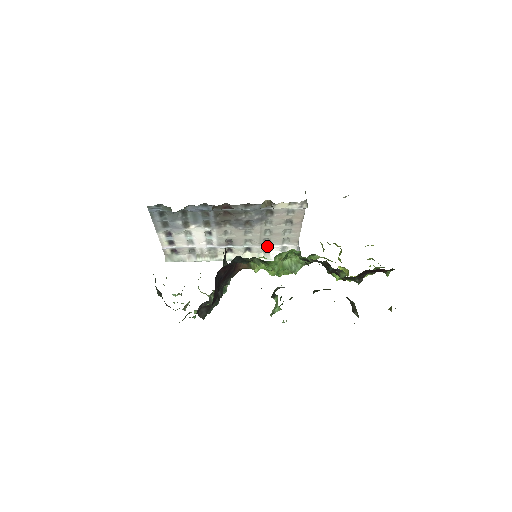
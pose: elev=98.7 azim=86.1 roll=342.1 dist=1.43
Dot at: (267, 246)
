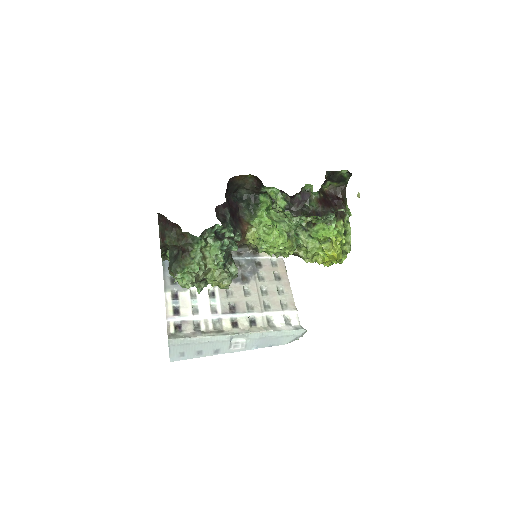
Dot at: (270, 318)
